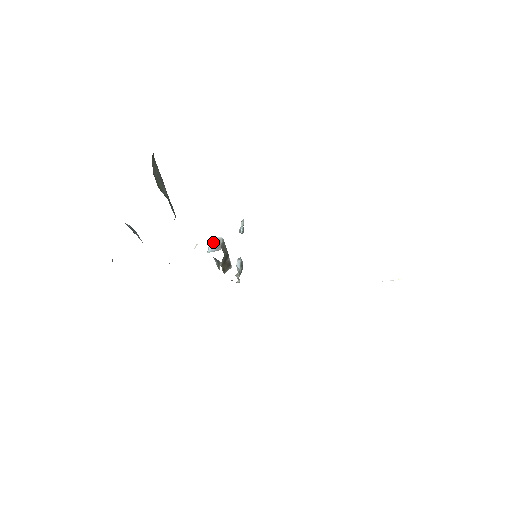
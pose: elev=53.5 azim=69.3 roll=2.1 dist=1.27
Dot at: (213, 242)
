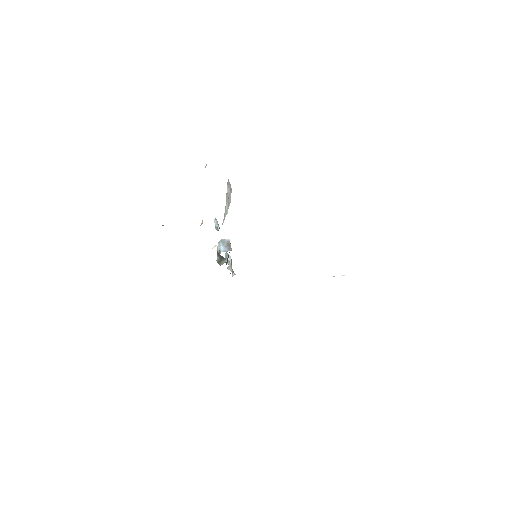
Dot at: (223, 243)
